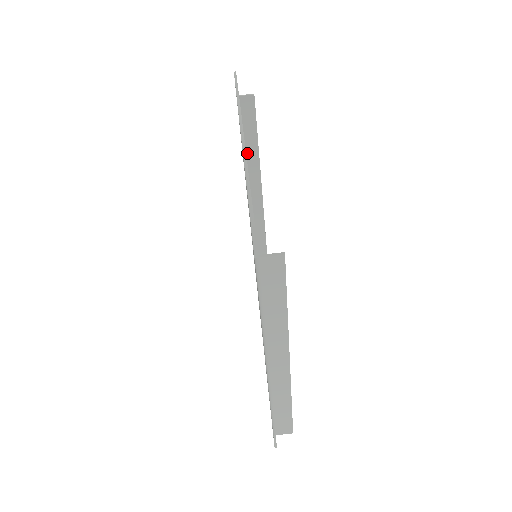
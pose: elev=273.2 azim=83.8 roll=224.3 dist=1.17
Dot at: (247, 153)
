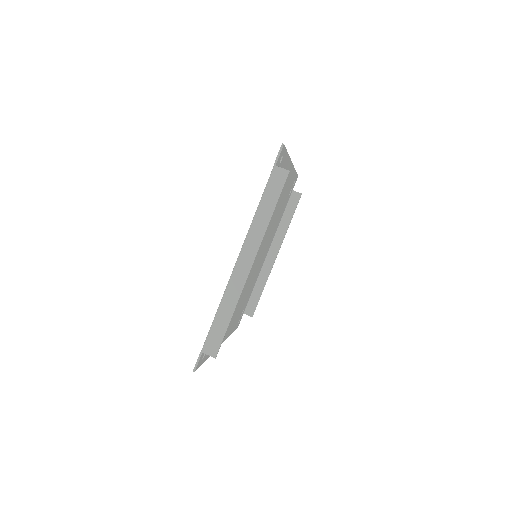
Dot at: (279, 228)
